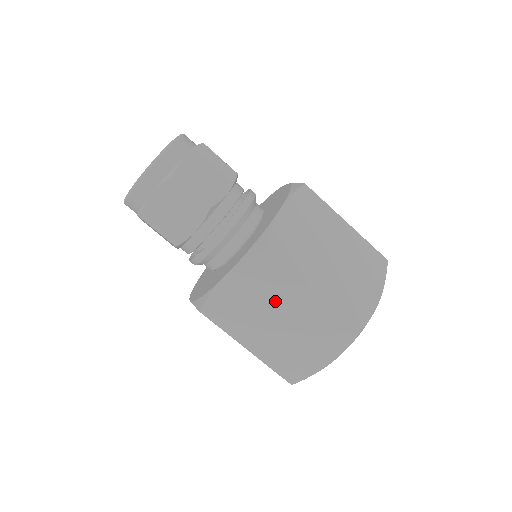
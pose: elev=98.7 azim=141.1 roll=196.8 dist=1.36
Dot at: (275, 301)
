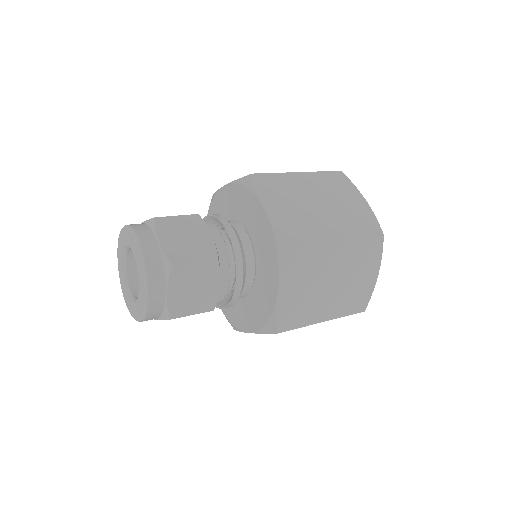
Dot at: (321, 274)
